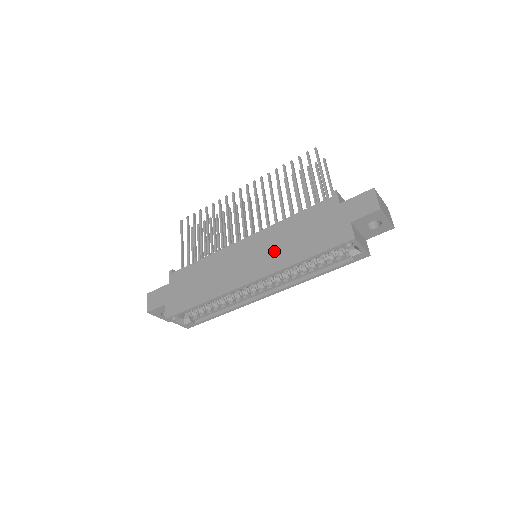
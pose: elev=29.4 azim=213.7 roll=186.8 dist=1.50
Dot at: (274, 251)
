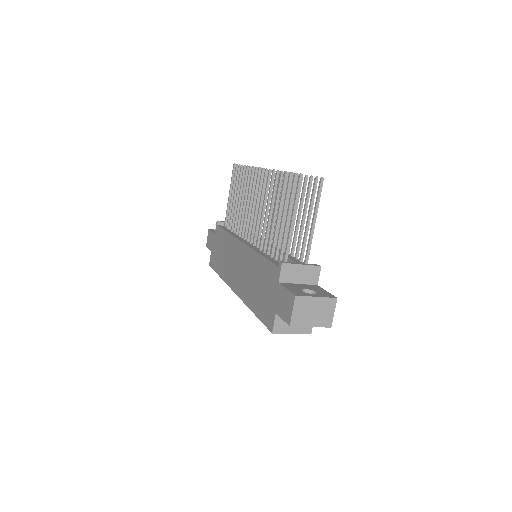
Dot at: (246, 279)
